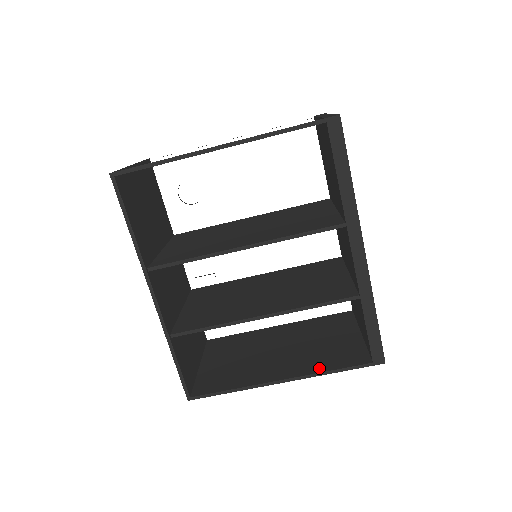
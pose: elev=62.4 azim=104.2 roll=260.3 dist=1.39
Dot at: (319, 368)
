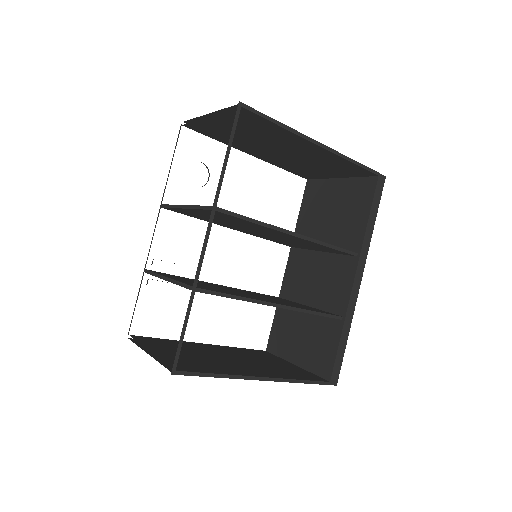
Dot at: (290, 376)
